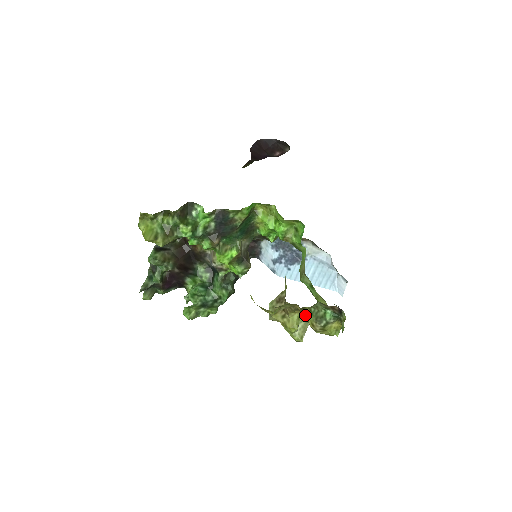
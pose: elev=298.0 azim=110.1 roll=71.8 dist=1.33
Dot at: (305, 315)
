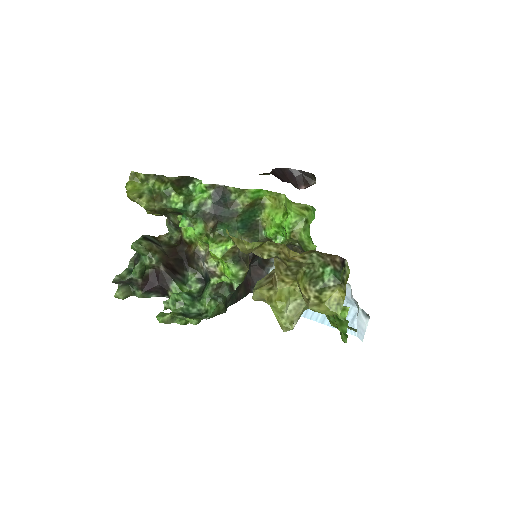
Dot at: (297, 281)
